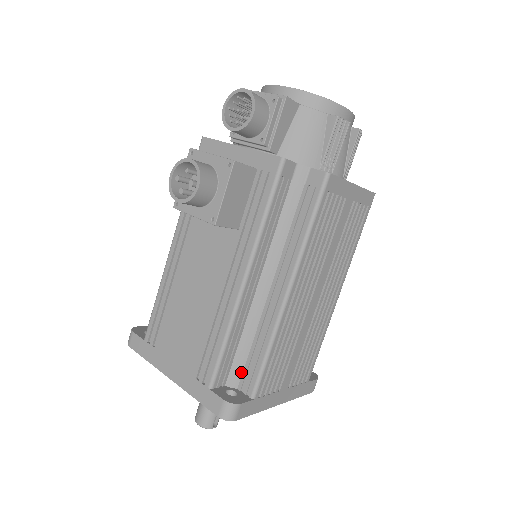
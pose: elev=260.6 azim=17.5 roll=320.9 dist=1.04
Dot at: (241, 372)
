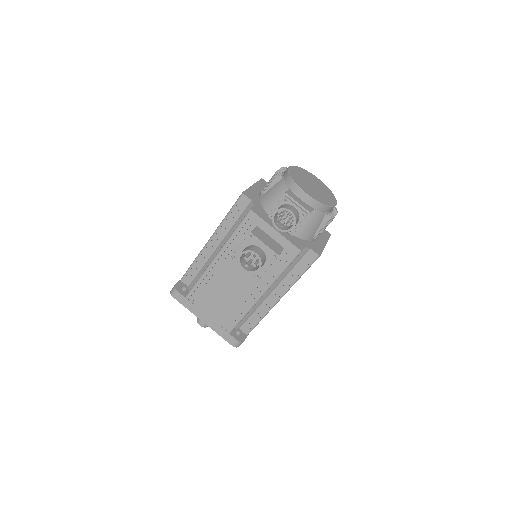
Dot at: (243, 323)
